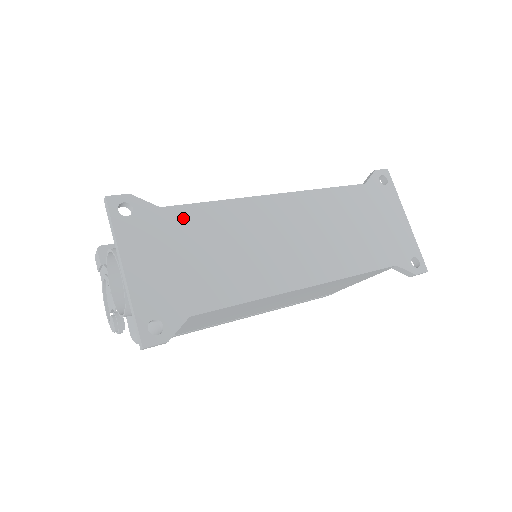
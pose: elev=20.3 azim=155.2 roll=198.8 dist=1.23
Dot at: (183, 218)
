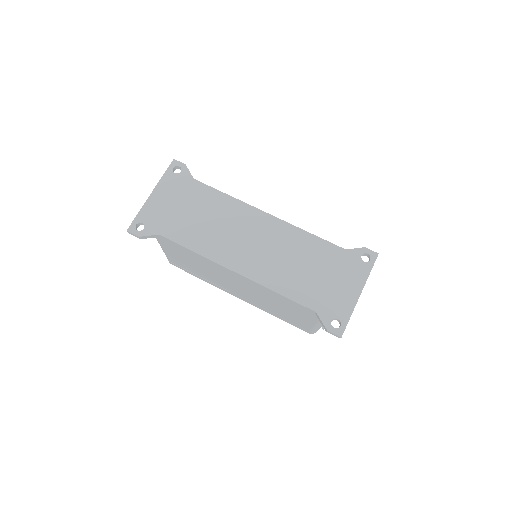
Dot at: (200, 191)
